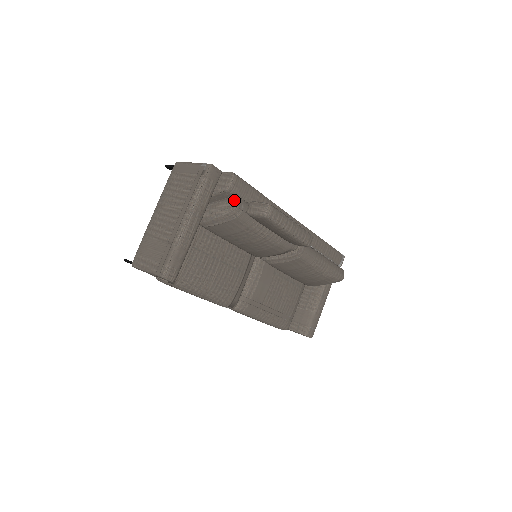
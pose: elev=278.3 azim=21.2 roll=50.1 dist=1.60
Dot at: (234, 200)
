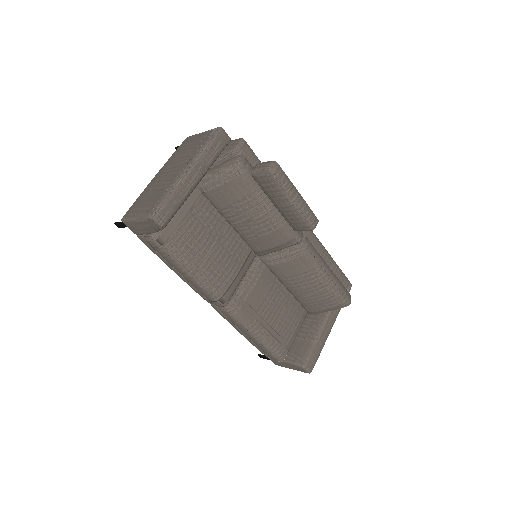
Dot at: (239, 157)
